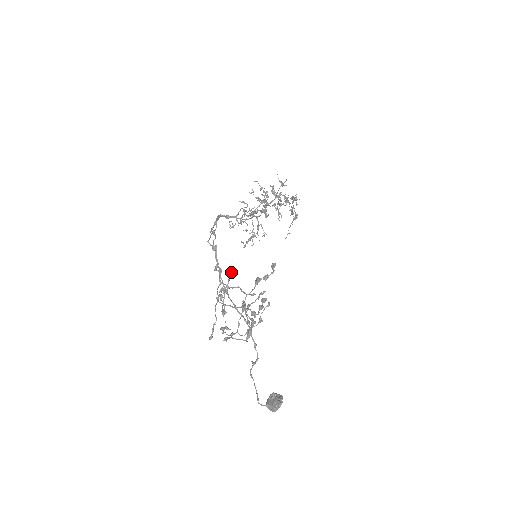
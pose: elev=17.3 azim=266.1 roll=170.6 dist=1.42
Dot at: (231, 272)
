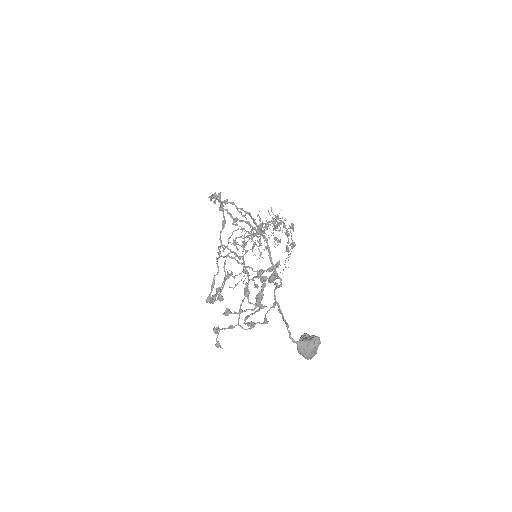
Dot at: (226, 275)
